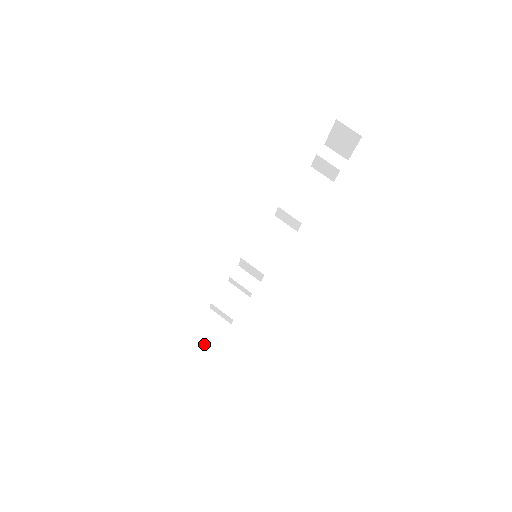
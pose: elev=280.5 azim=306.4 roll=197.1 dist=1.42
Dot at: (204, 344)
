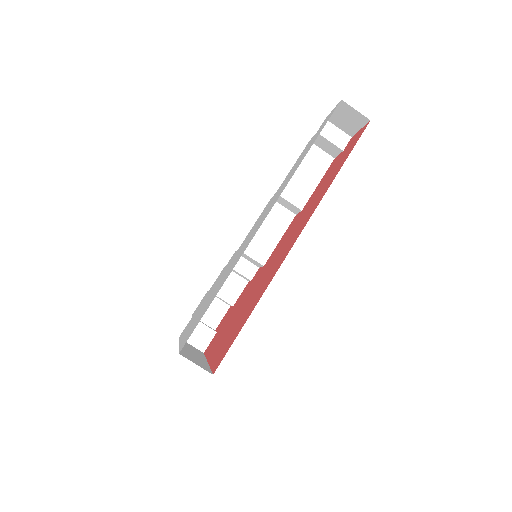
Dot at: (206, 334)
